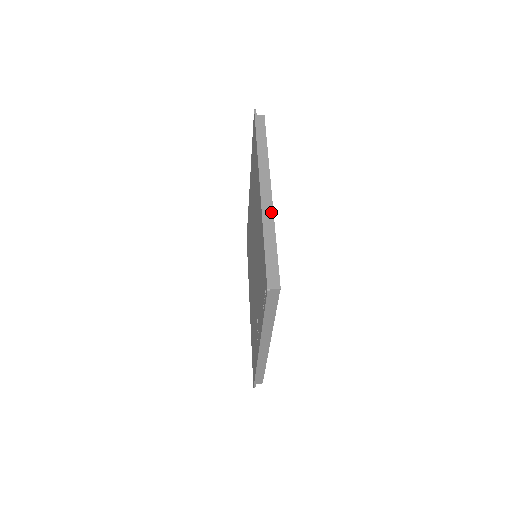
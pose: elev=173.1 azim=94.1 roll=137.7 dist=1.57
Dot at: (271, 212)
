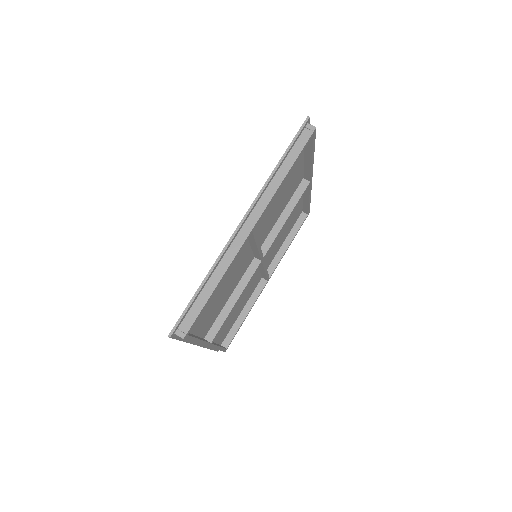
Dot at: occluded
